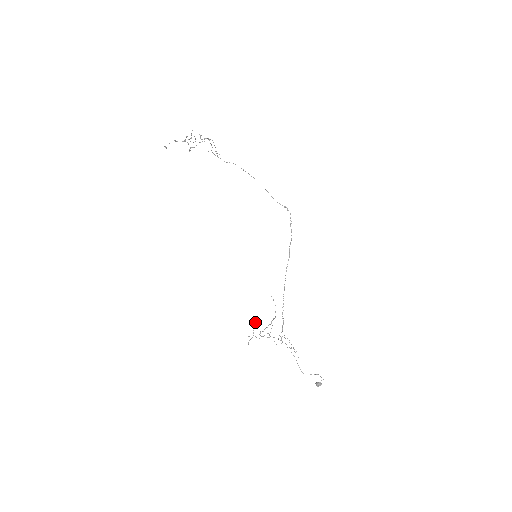
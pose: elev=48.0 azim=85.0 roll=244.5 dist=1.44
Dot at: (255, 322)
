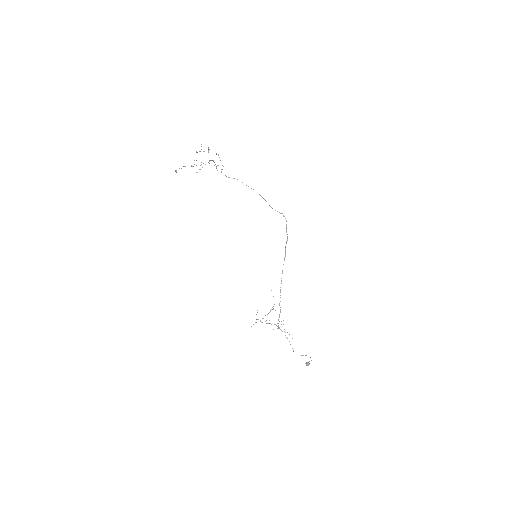
Dot at: occluded
